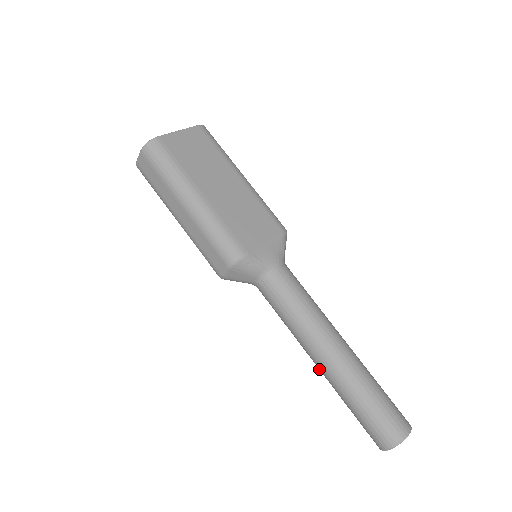
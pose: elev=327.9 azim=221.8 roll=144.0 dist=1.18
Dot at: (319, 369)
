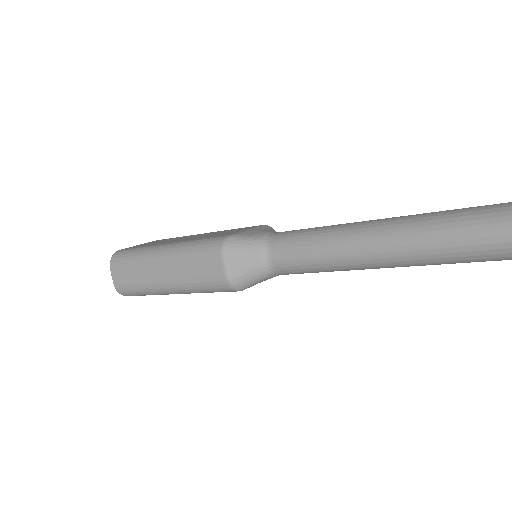
Dot at: (393, 261)
